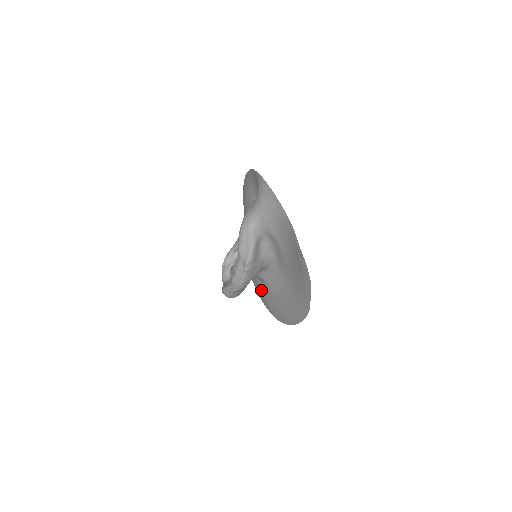
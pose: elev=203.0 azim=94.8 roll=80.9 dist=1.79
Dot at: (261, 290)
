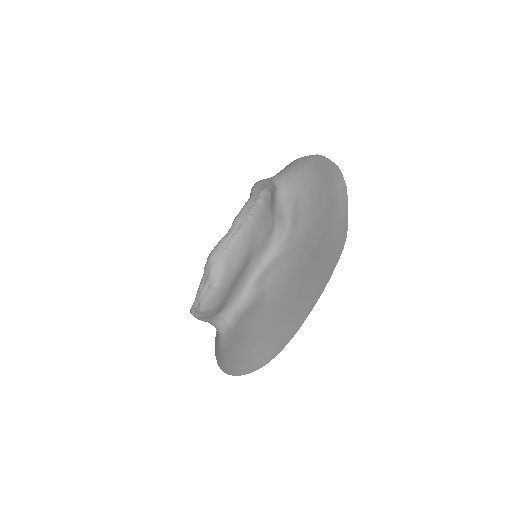
Dot at: (250, 322)
